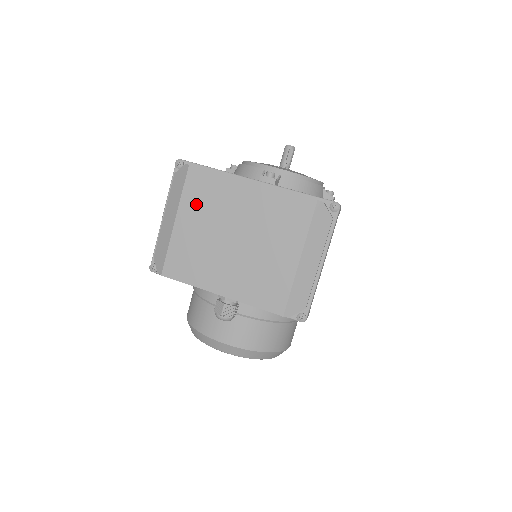
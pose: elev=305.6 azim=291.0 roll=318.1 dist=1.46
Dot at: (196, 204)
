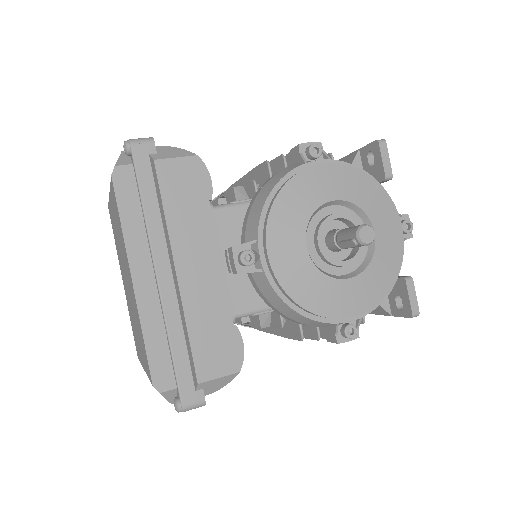
Dot at: (115, 212)
